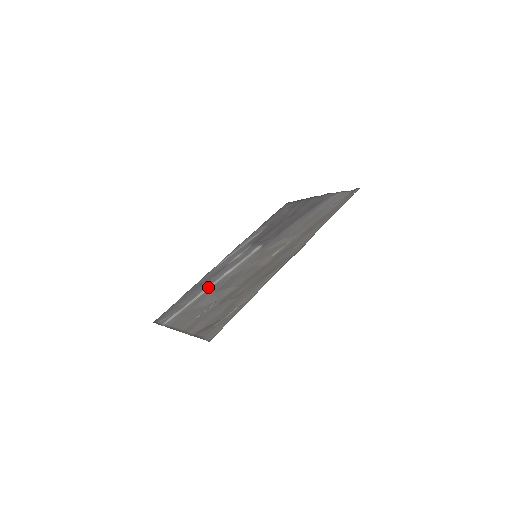
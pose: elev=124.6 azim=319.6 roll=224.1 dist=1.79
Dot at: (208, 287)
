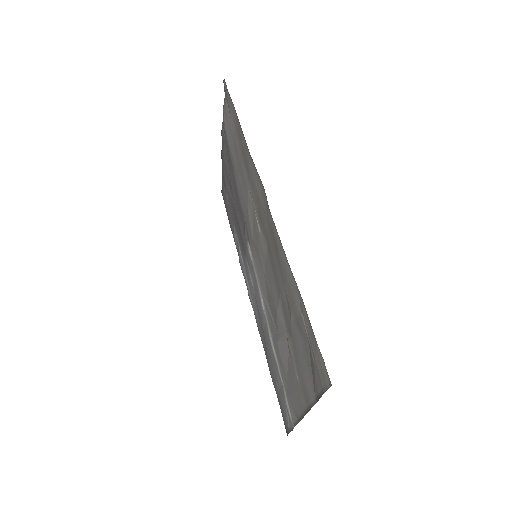
Dot at: (270, 339)
